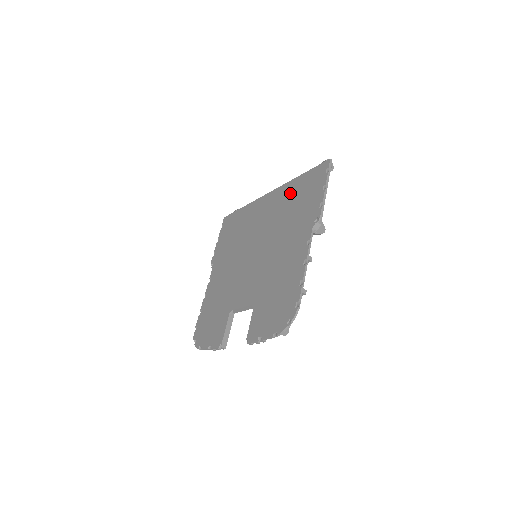
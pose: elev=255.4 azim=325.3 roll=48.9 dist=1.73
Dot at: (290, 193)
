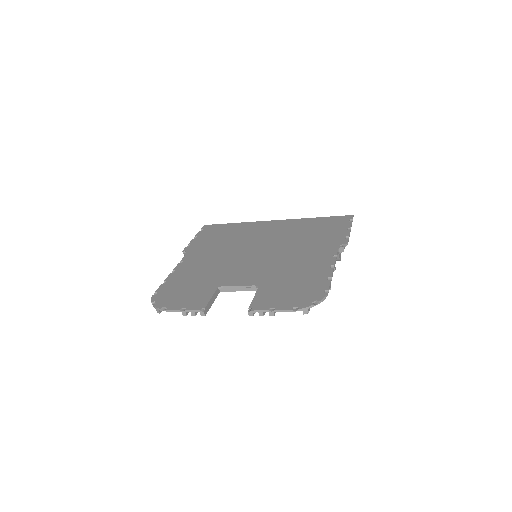
Dot at: (304, 225)
